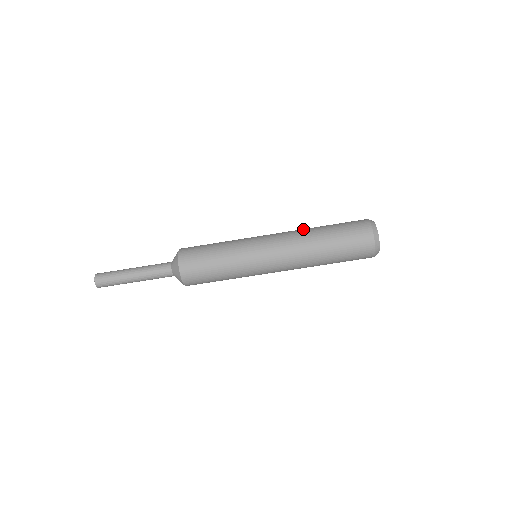
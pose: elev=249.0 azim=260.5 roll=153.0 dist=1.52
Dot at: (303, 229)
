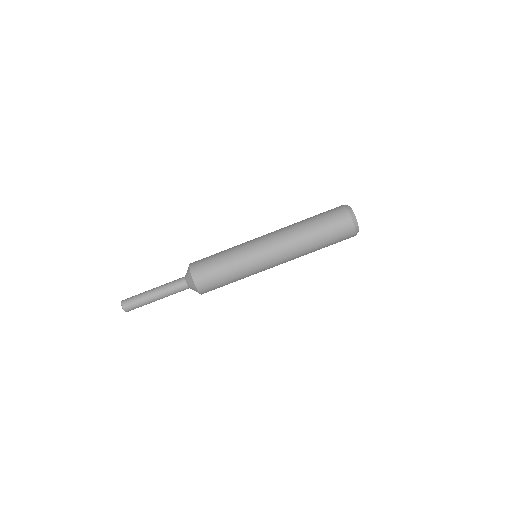
Dot at: (293, 227)
